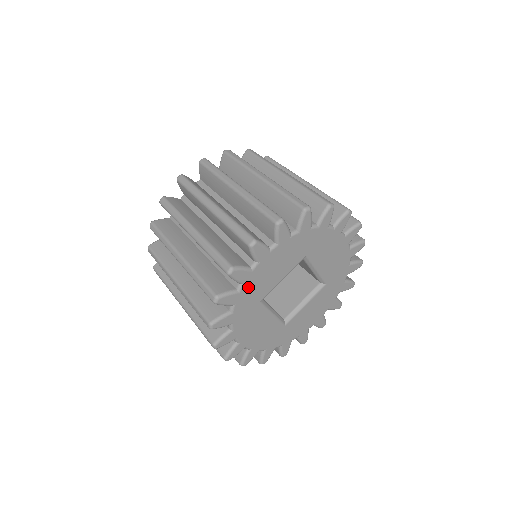
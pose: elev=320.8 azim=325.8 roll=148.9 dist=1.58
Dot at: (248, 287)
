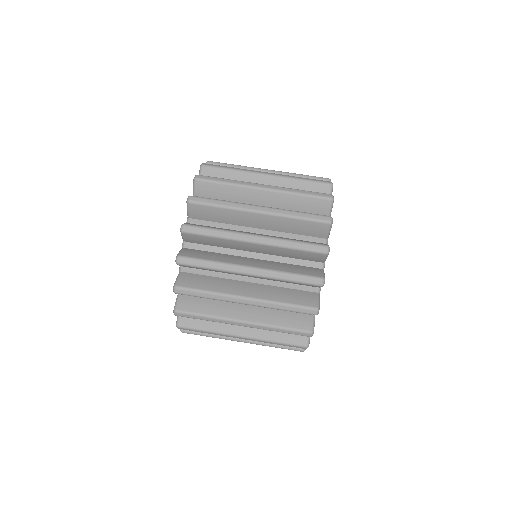
Dot at: occluded
